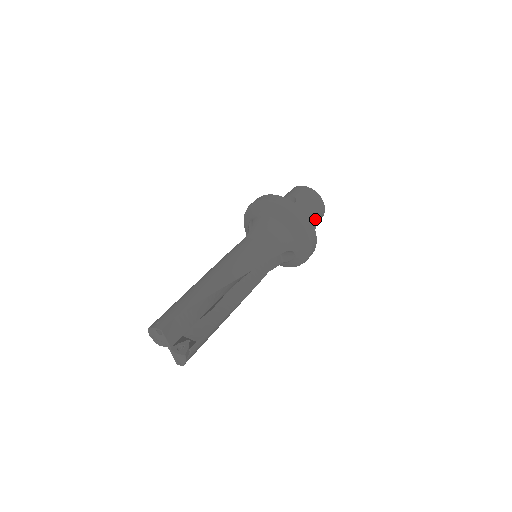
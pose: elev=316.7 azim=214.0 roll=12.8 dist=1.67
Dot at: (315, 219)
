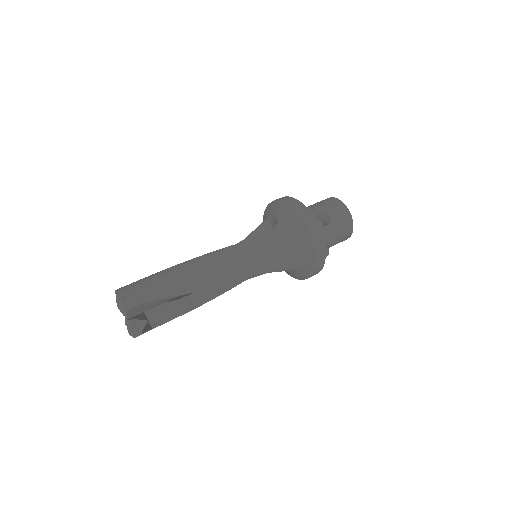
Dot at: occluded
